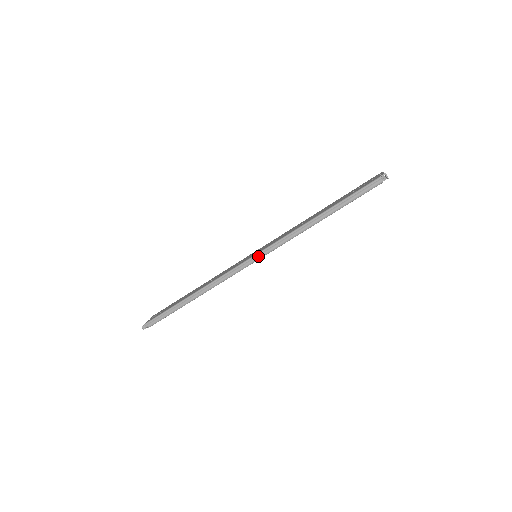
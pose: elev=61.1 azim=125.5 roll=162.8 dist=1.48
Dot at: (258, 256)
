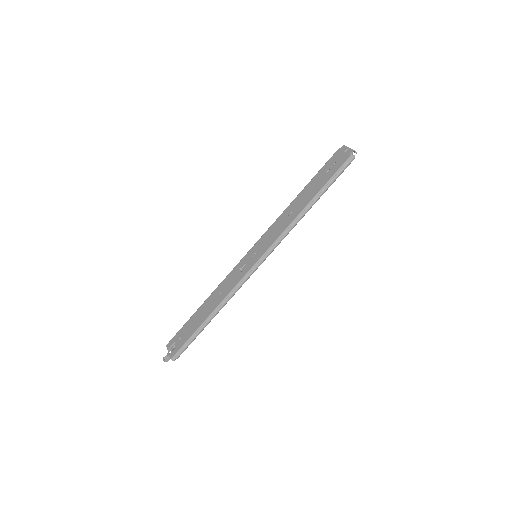
Dot at: (264, 258)
